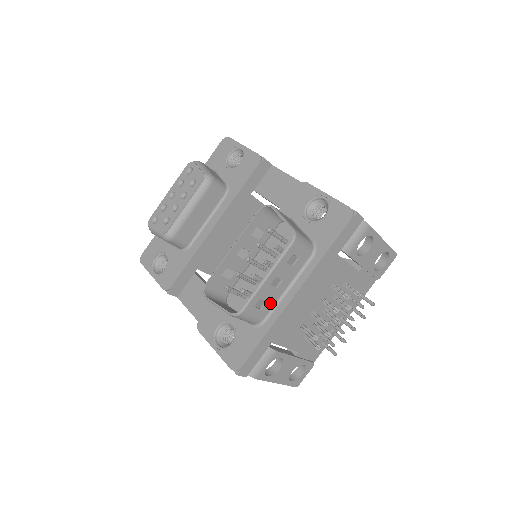
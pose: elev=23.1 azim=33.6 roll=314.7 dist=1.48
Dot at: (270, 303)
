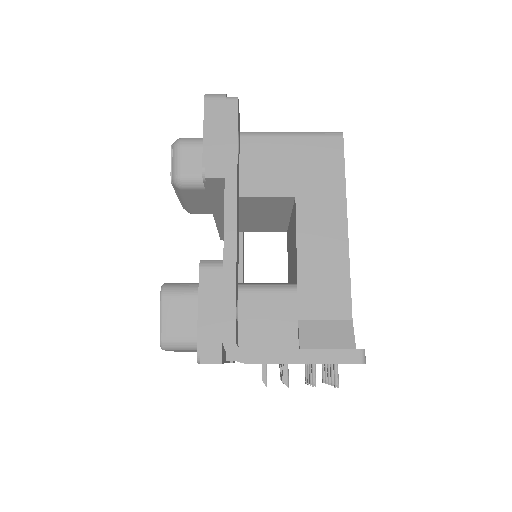
Dot at: occluded
